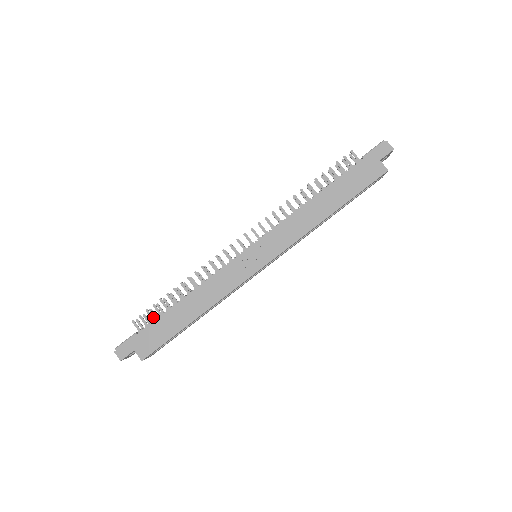
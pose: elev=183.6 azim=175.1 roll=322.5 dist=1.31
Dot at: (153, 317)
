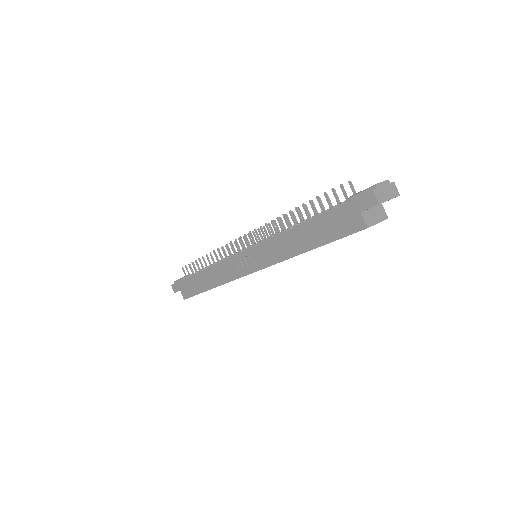
Dot at: (192, 271)
